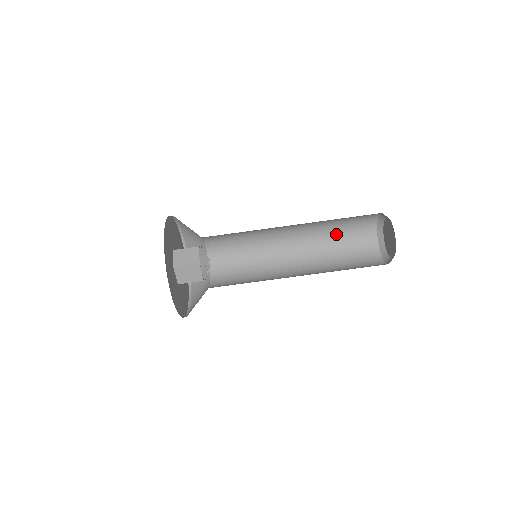
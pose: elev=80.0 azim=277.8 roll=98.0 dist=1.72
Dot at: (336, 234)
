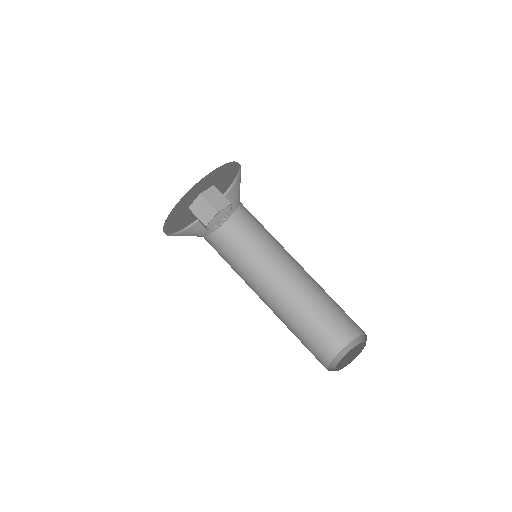
Dot at: (303, 329)
